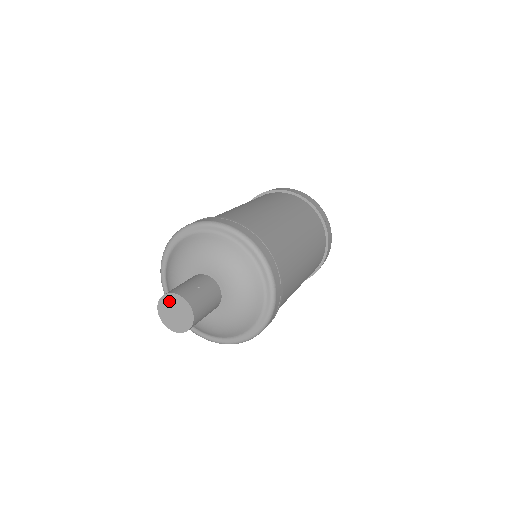
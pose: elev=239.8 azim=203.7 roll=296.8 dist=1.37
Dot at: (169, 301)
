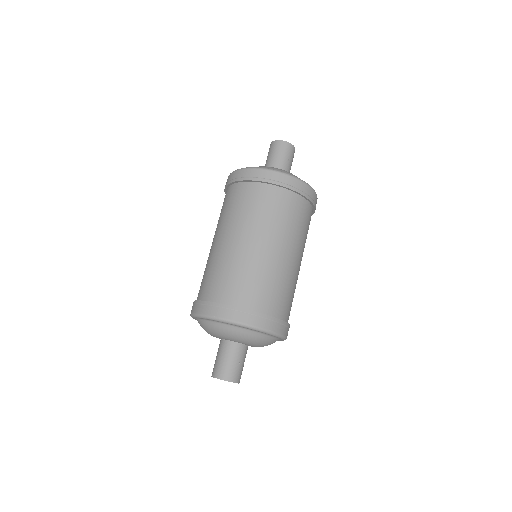
Dot at: occluded
